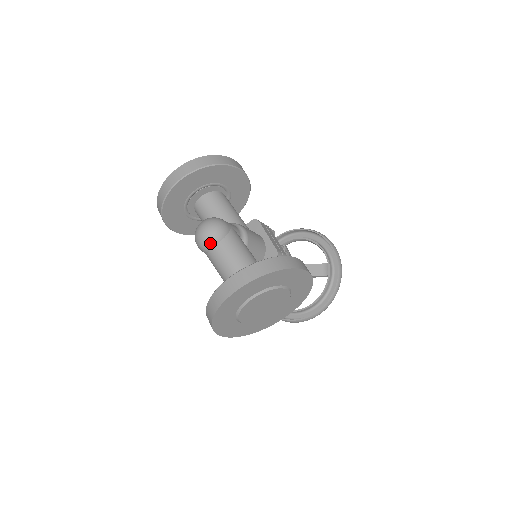
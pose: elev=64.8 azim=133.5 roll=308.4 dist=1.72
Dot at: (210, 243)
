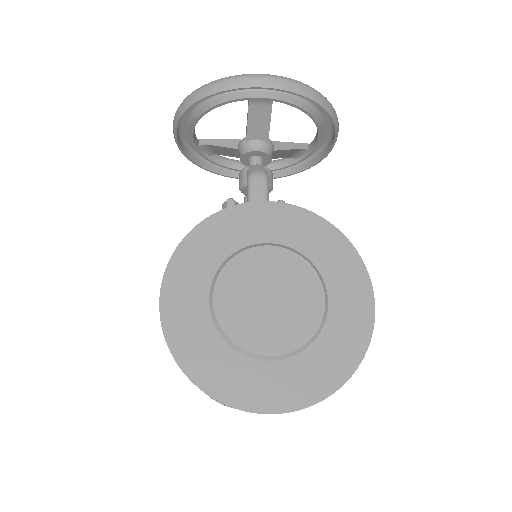
Dot at: occluded
